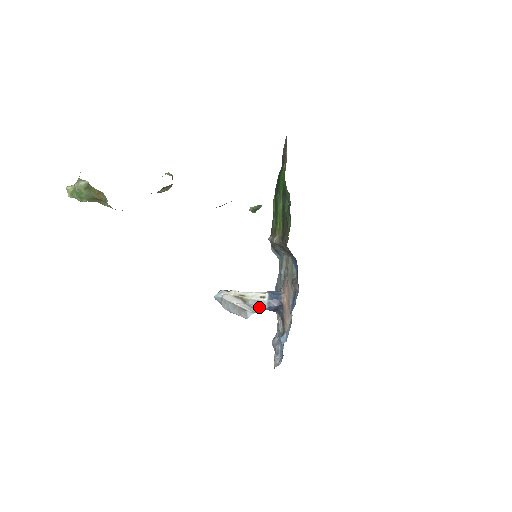
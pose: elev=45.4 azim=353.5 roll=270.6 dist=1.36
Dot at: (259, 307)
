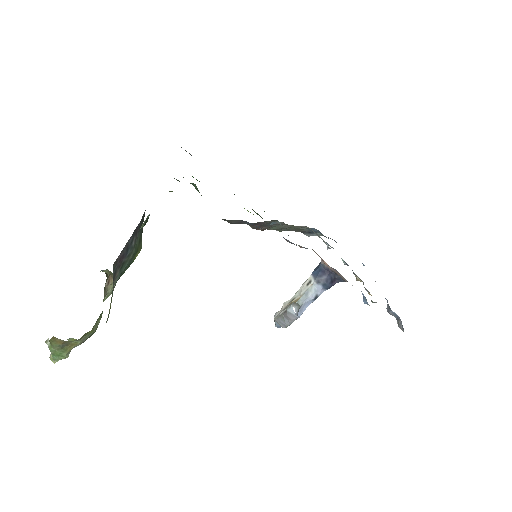
Dot at: (316, 295)
